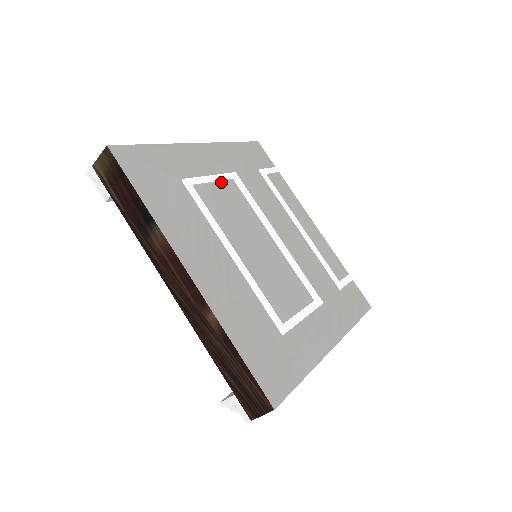
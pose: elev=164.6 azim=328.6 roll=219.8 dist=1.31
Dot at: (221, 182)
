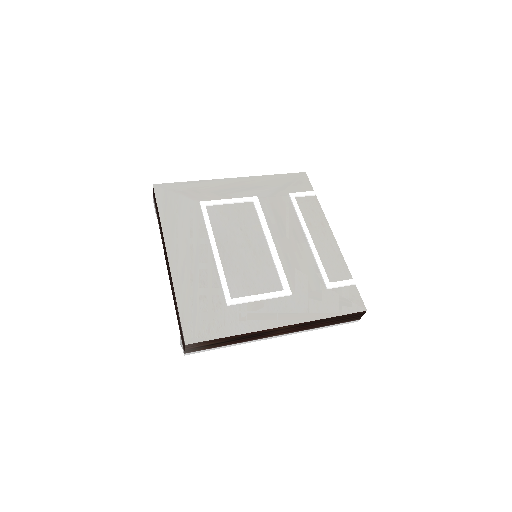
Dot at: (238, 203)
